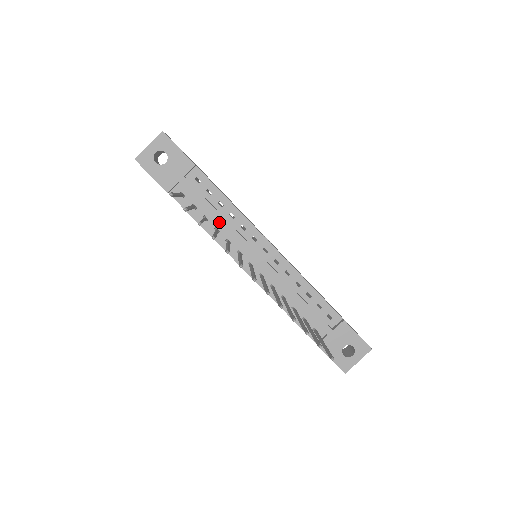
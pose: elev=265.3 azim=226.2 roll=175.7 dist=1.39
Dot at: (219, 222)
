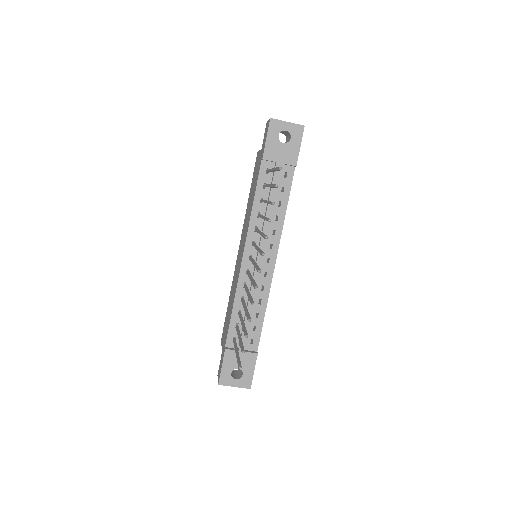
Dot at: (267, 212)
